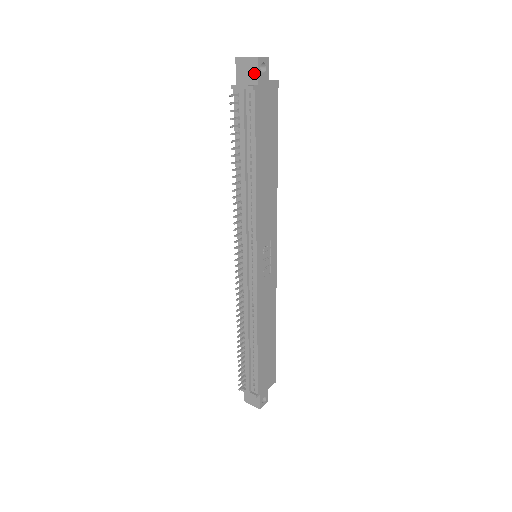
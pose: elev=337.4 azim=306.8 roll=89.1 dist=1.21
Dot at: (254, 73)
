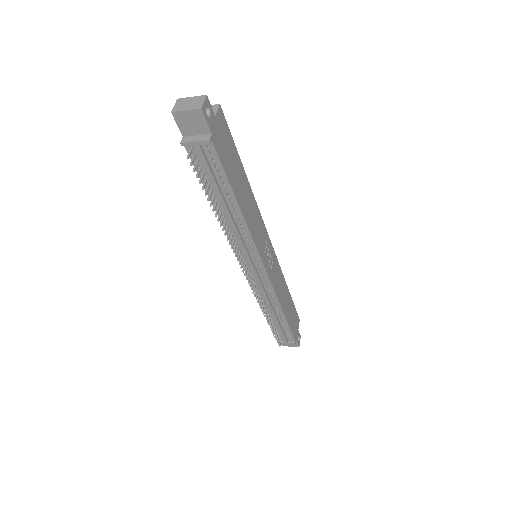
Dot at: (202, 124)
